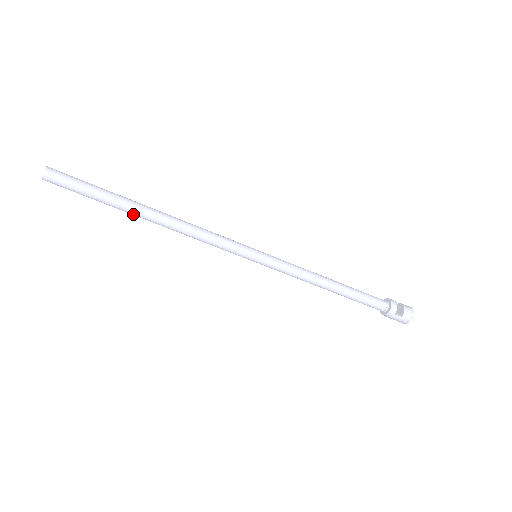
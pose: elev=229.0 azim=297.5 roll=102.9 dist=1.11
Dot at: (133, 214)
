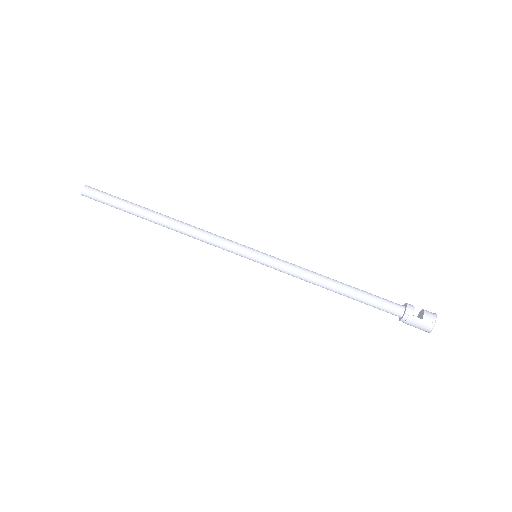
Dot at: (147, 218)
